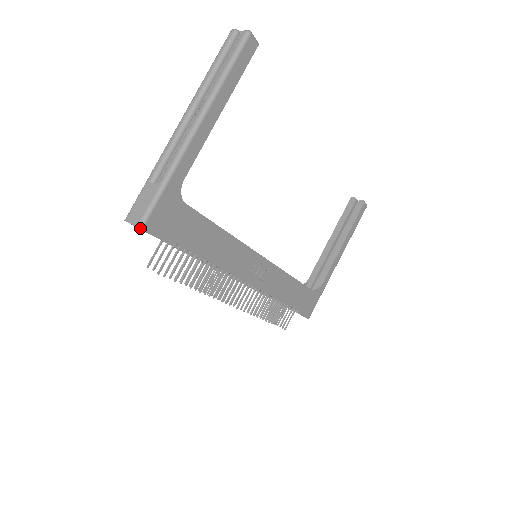
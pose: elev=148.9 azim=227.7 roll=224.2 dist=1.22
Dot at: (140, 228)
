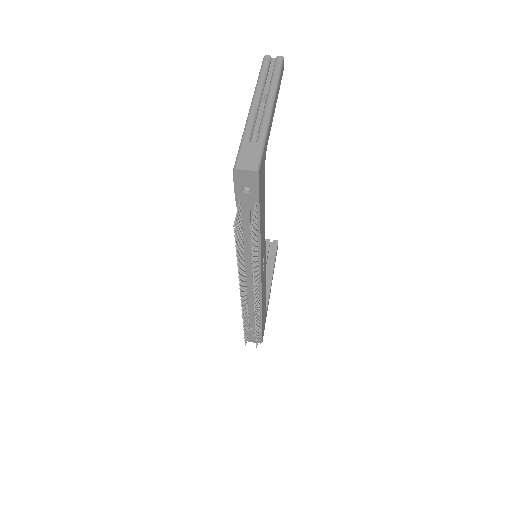
Dot at: (258, 172)
